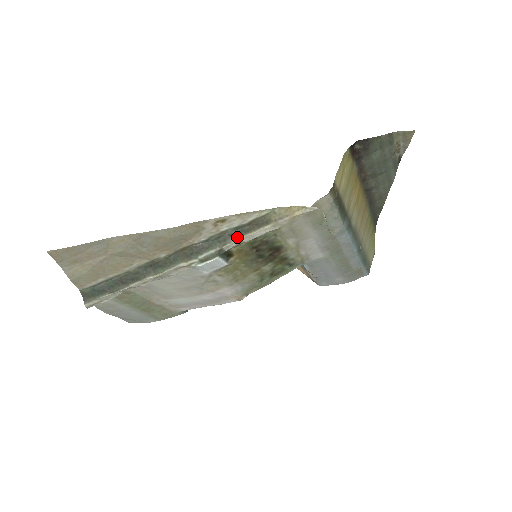
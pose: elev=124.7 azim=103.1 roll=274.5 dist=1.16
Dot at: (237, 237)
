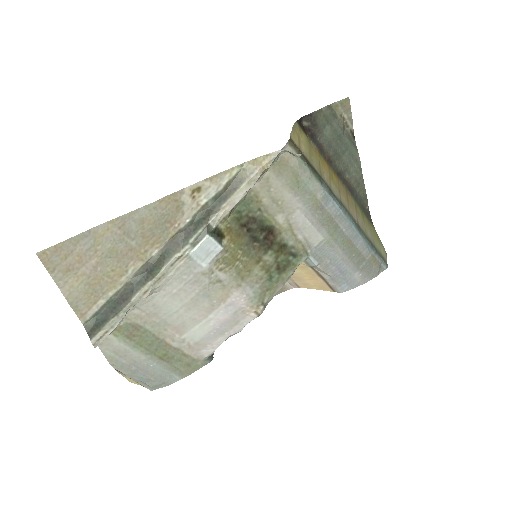
Dot at: (219, 207)
